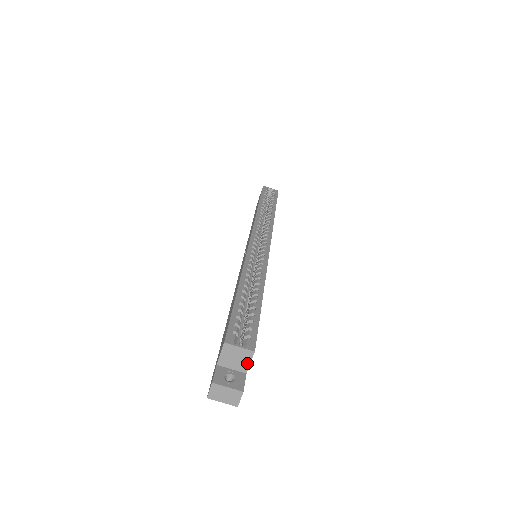
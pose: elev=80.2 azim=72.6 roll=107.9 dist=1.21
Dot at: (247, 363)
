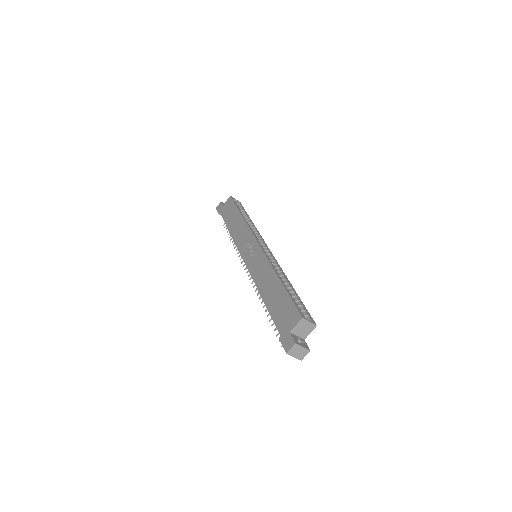
Dot at: (308, 333)
